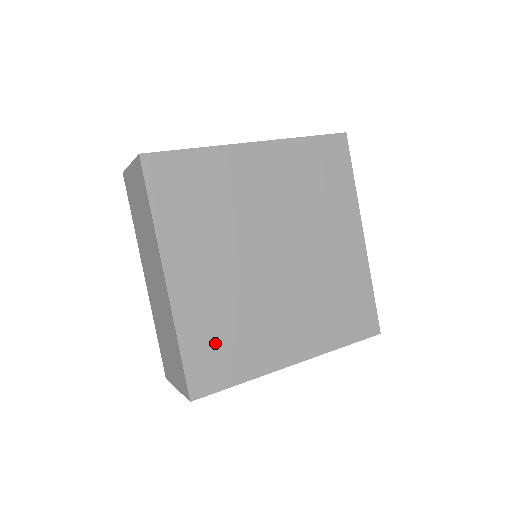
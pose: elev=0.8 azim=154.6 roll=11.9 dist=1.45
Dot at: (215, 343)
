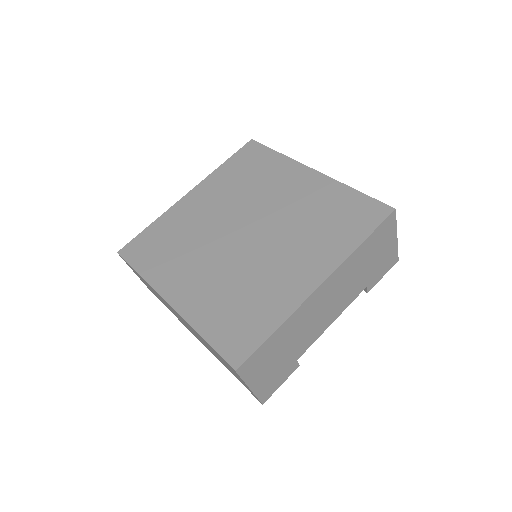
Dot at: (161, 240)
